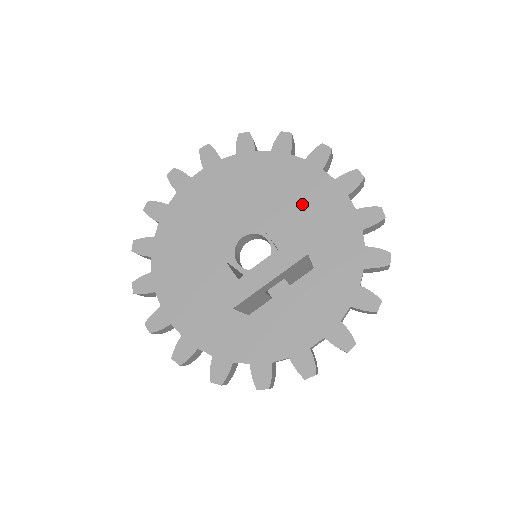
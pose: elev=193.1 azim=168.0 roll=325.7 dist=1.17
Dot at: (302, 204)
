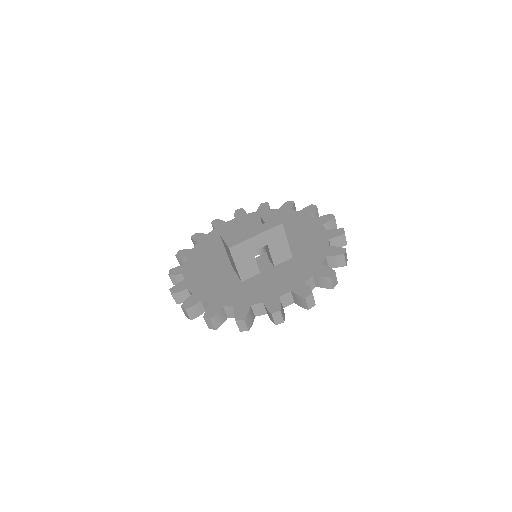
Dot at: (292, 230)
